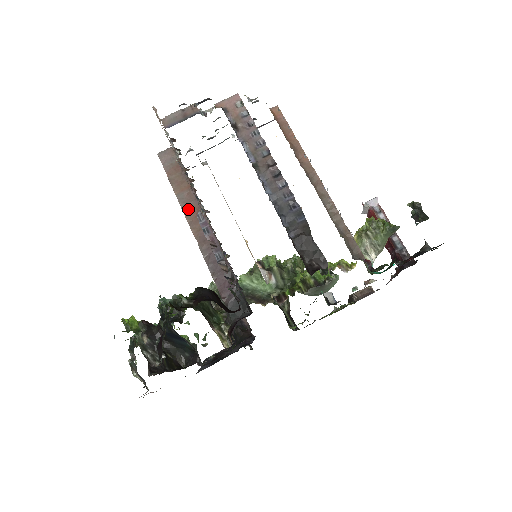
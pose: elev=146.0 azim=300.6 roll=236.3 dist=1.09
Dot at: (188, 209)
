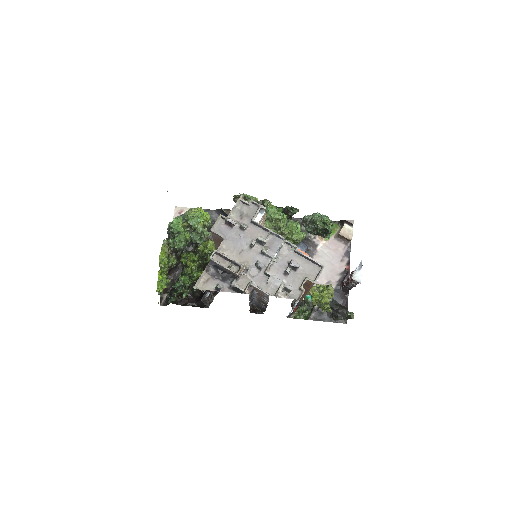
Dot at: occluded
